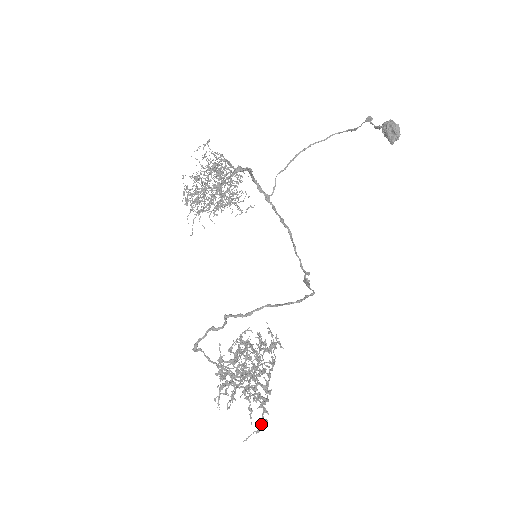
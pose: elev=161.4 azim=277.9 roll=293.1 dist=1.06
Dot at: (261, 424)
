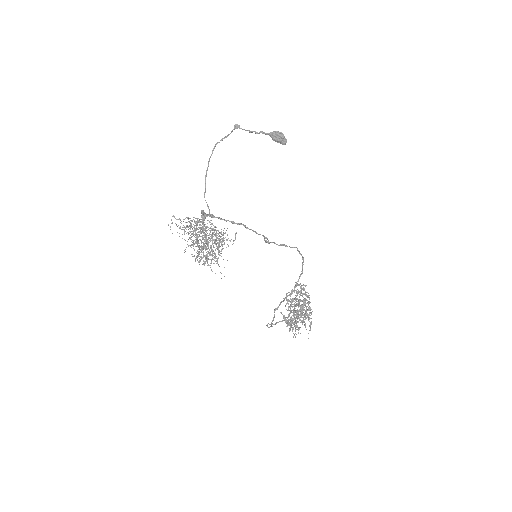
Dot at: occluded
